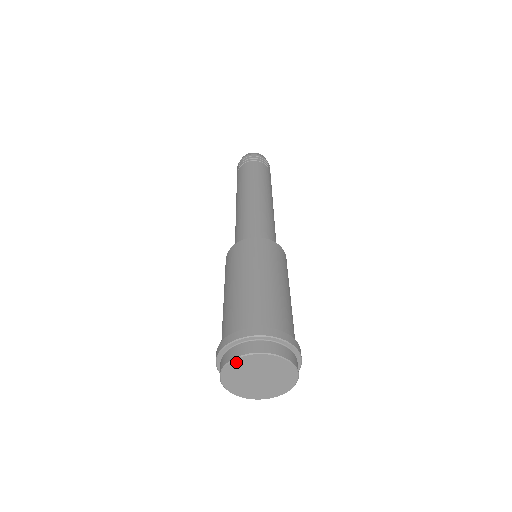
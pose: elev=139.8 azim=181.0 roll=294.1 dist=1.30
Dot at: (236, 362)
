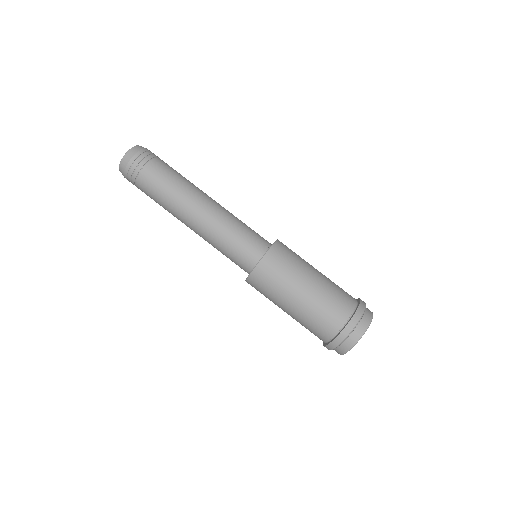
Dot at: (350, 349)
